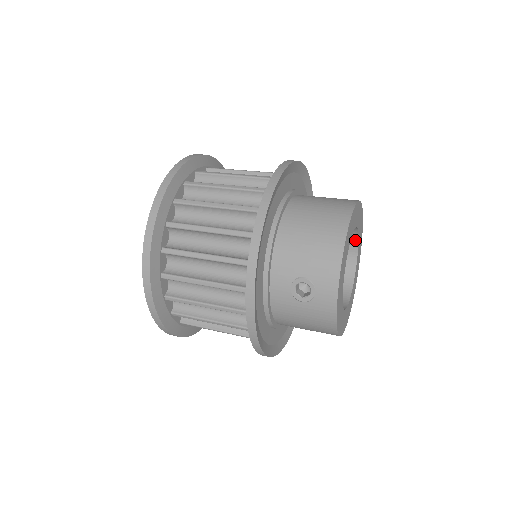
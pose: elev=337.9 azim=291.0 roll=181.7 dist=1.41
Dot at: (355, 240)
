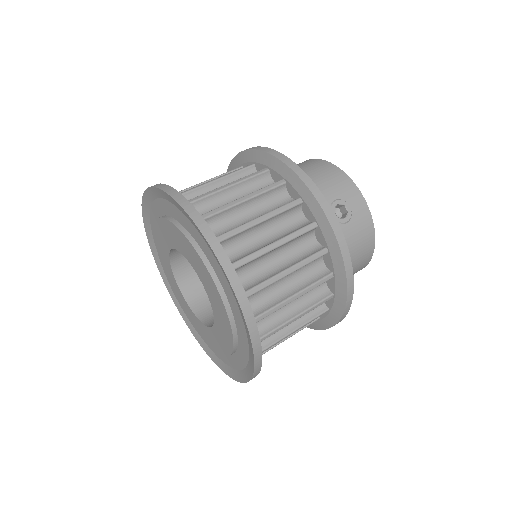
Dot at: occluded
